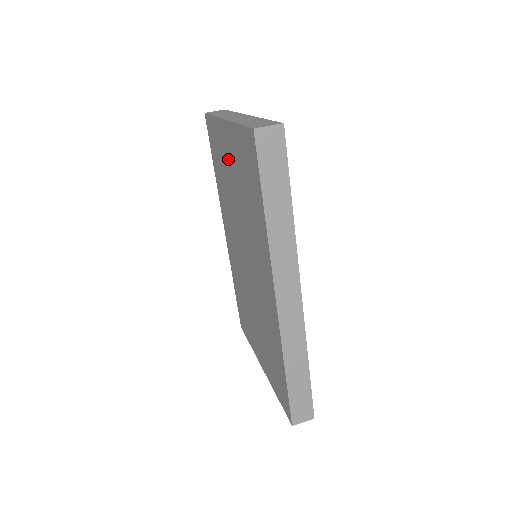
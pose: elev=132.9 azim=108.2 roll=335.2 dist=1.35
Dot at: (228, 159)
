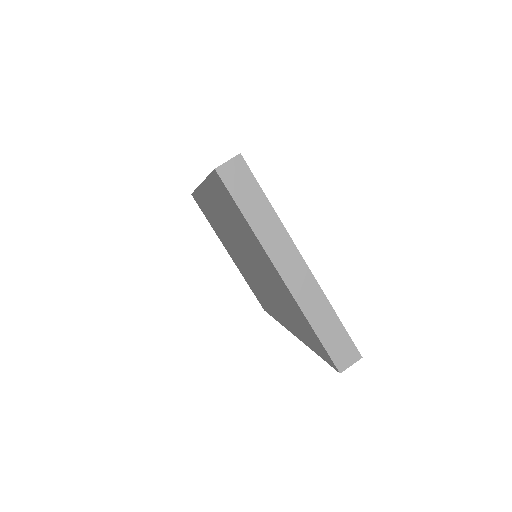
Dot at: (265, 265)
